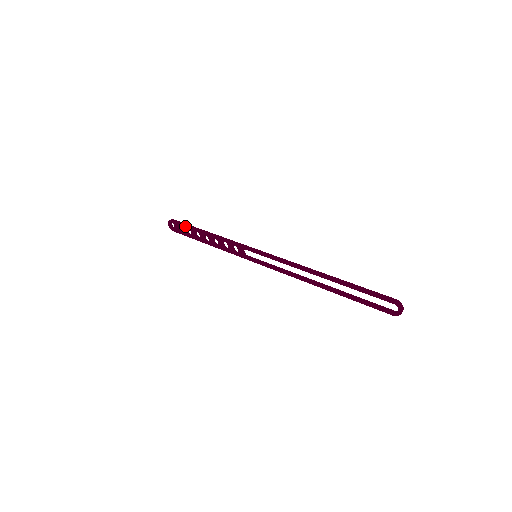
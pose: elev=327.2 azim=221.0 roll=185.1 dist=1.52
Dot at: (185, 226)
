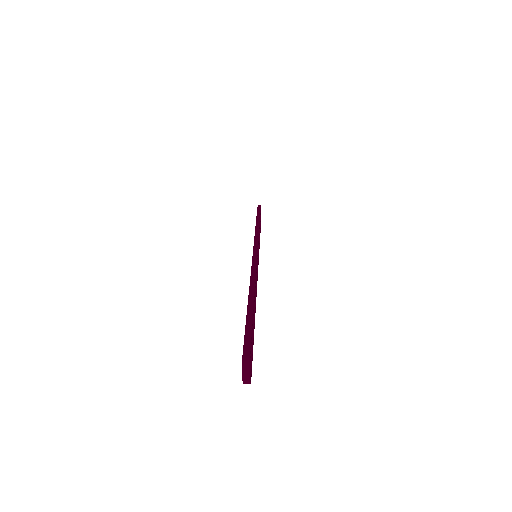
Dot at: (257, 212)
